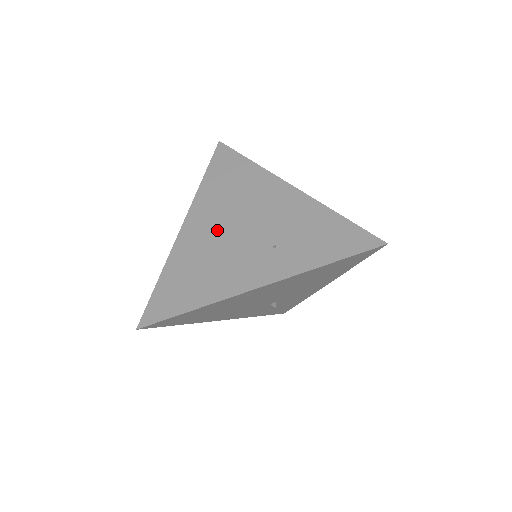
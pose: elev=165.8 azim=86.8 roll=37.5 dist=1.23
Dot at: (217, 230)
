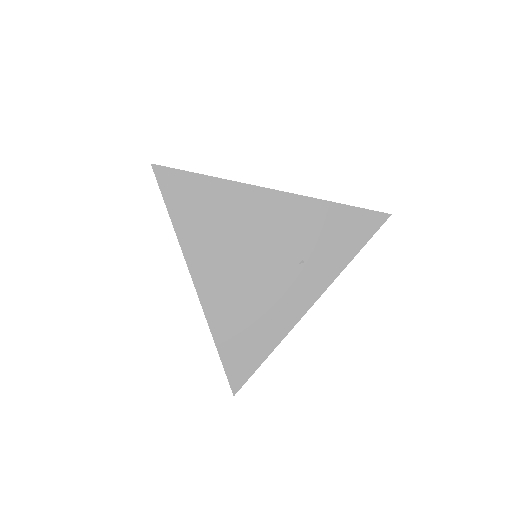
Dot at: (235, 272)
